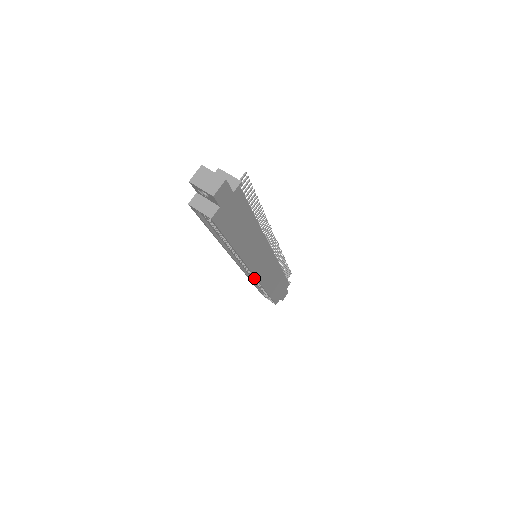
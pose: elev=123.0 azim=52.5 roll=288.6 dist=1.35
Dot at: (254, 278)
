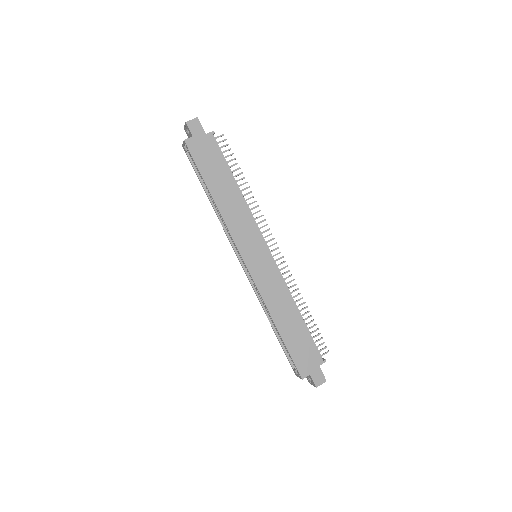
Dot at: occluded
